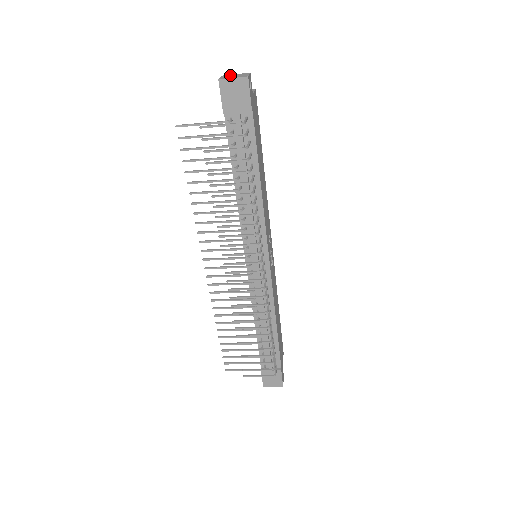
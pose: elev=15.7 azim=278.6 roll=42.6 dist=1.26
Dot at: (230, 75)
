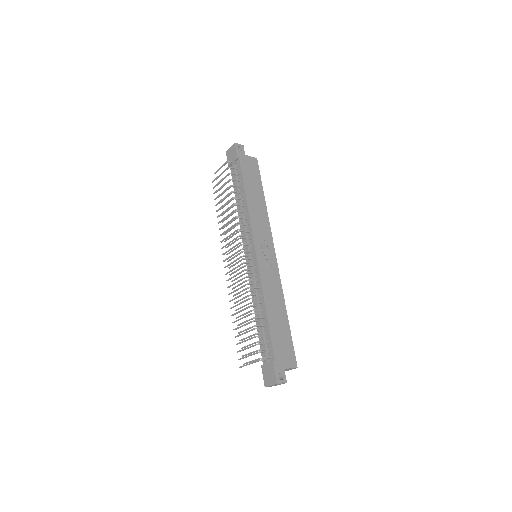
Dot at: occluded
